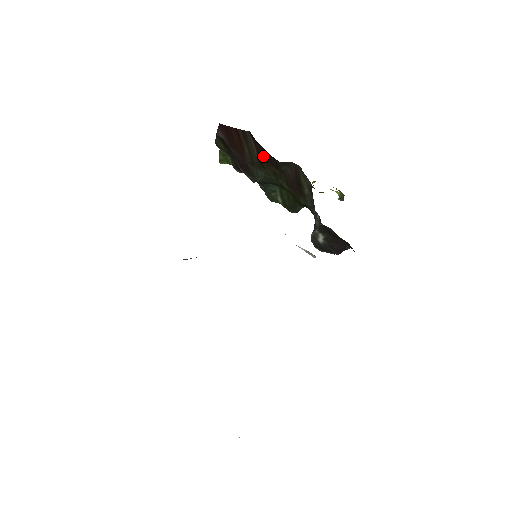
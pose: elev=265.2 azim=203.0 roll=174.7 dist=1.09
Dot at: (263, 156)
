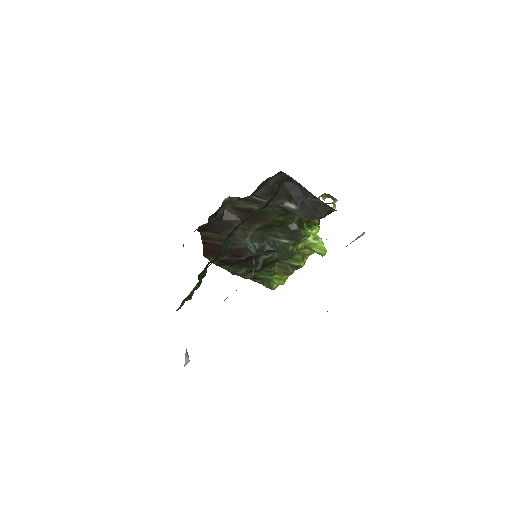
Dot at: (218, 229)
